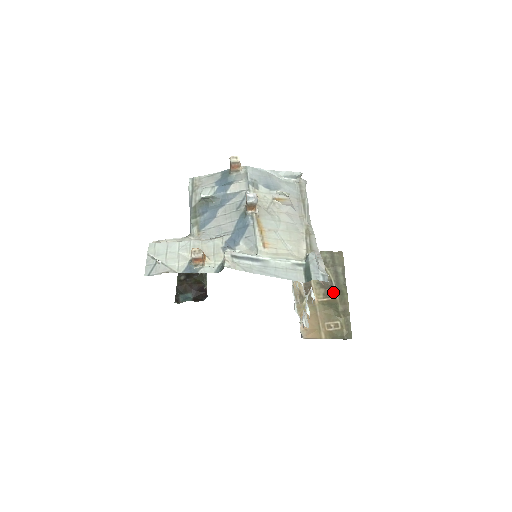
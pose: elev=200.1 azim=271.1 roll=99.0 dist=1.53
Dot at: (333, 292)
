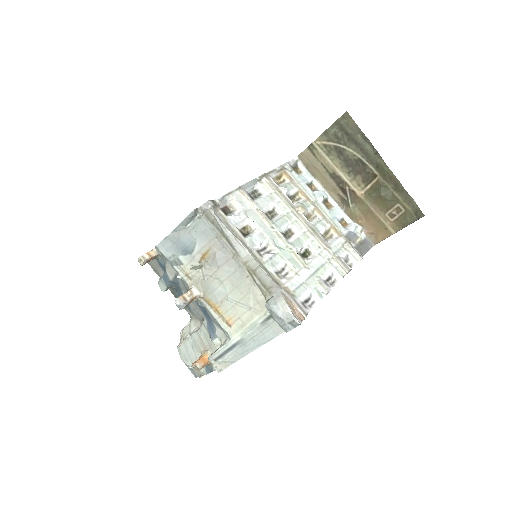
Dot at: (370, 173)
